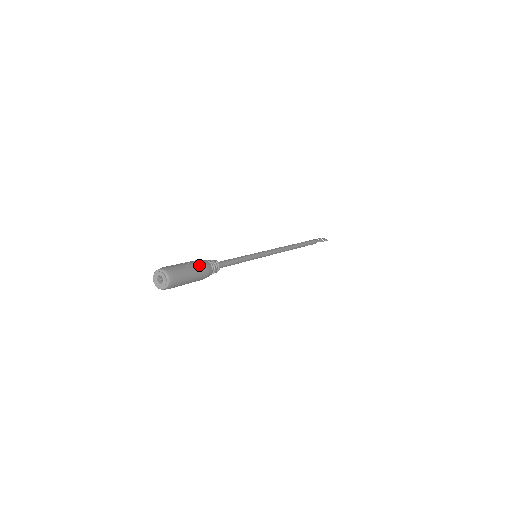
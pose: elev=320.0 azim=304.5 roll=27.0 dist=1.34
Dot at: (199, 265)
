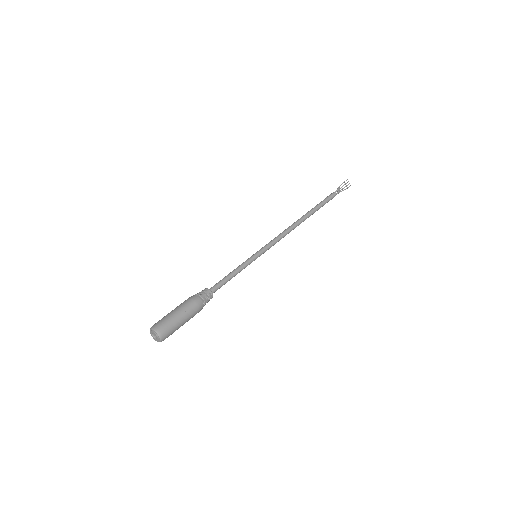
Dot at: (191, 310)
